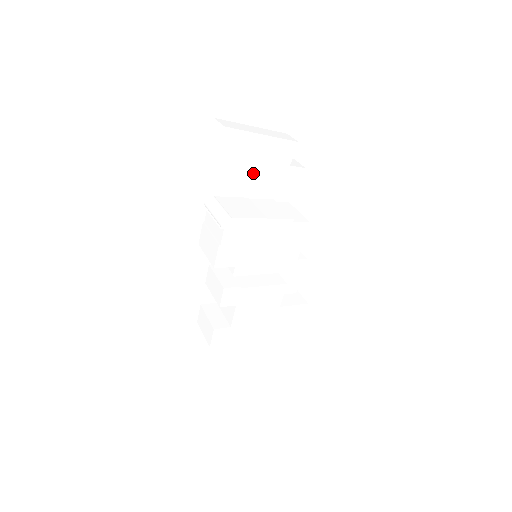
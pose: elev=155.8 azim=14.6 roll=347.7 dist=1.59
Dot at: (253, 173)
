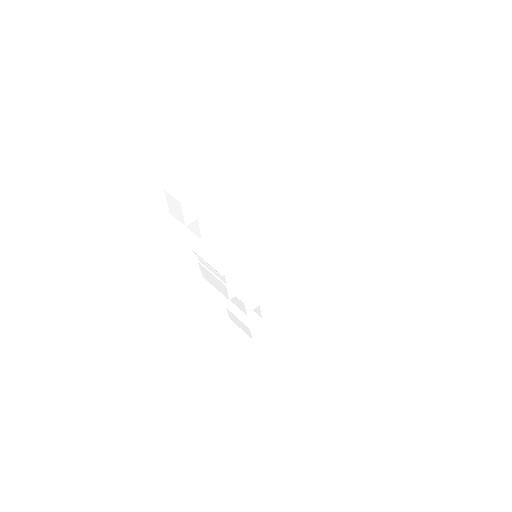
Dot at: (224, 212)
